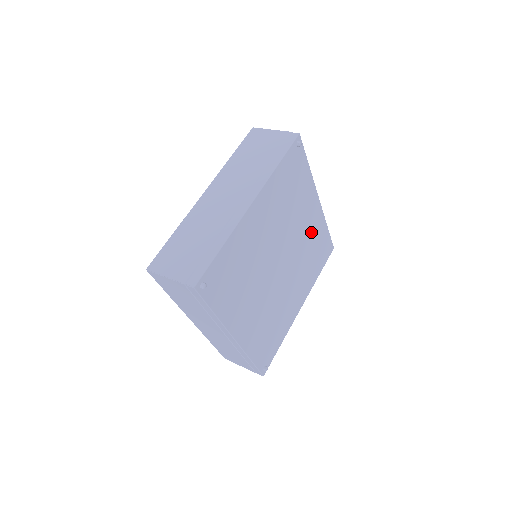
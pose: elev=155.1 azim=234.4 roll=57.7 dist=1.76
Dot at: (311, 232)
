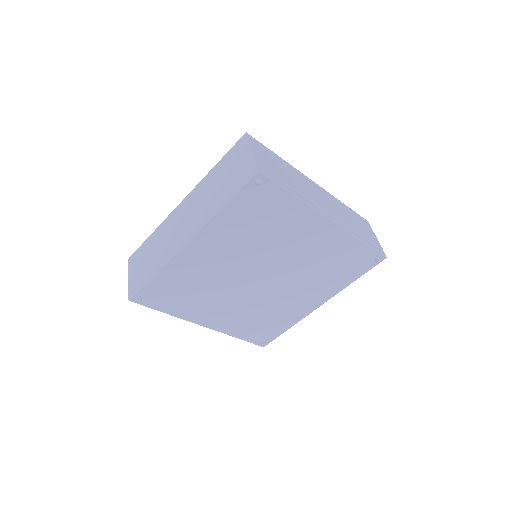
Dot at: (322, 250)
